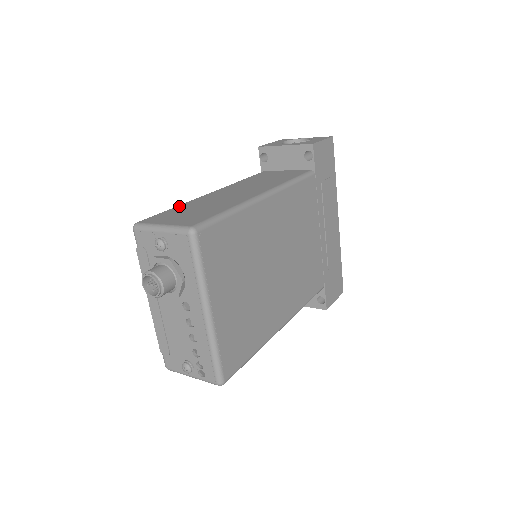
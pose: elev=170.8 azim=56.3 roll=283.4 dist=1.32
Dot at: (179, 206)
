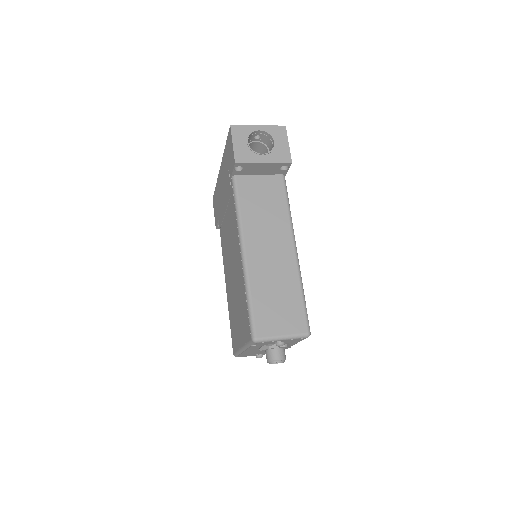
Dot at: (253, 295)
